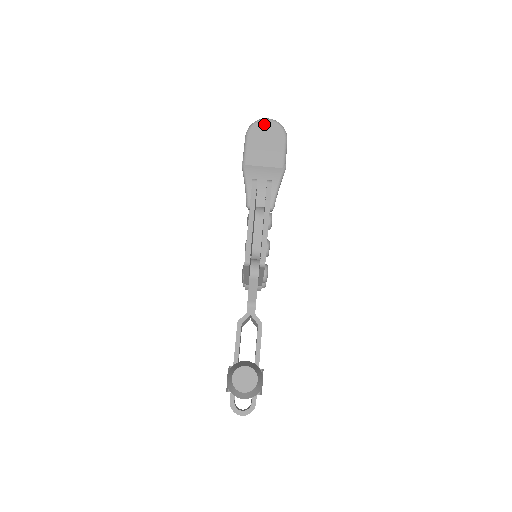
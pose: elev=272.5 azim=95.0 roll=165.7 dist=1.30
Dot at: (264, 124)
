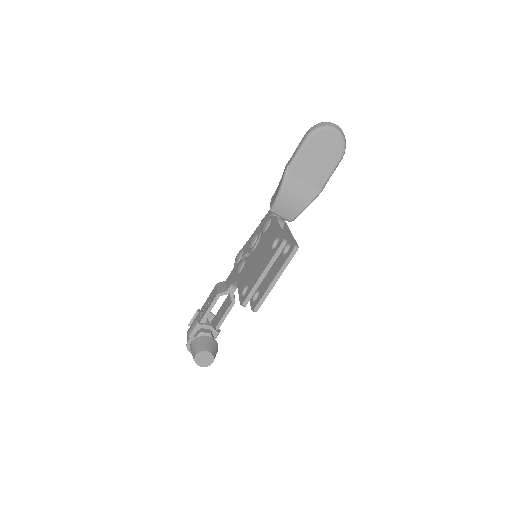
Dot at: (329, 135)
